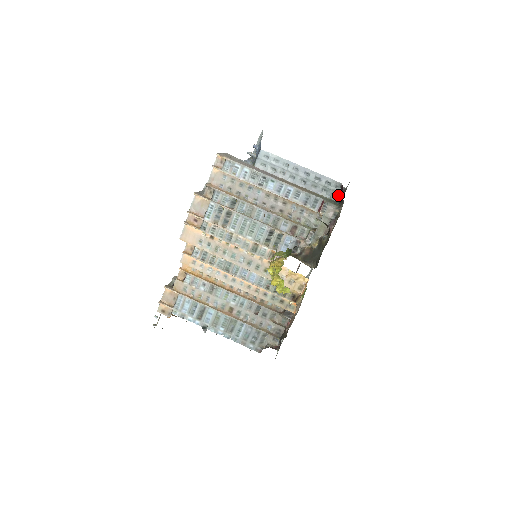
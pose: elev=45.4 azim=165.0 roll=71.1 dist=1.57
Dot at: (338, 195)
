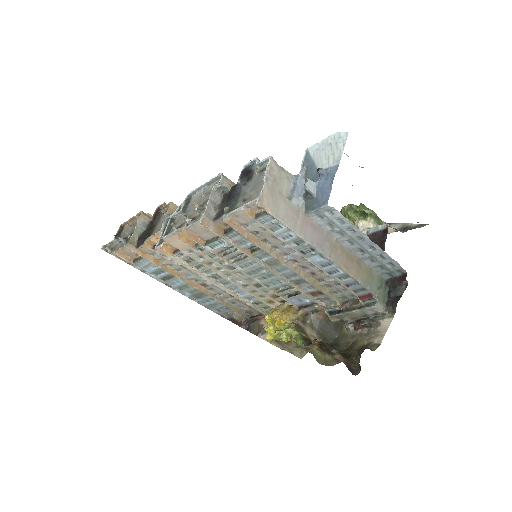
Dot at: (393, 278)
